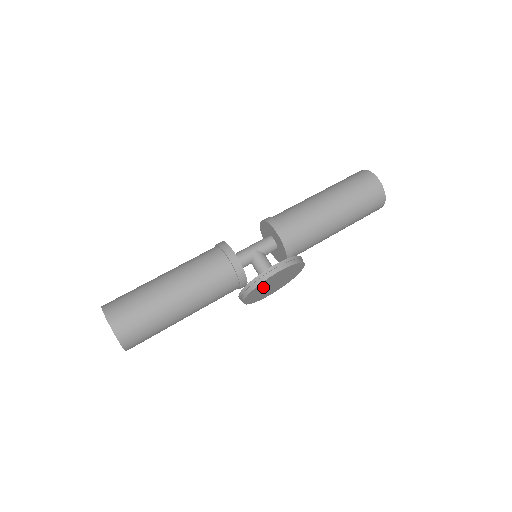
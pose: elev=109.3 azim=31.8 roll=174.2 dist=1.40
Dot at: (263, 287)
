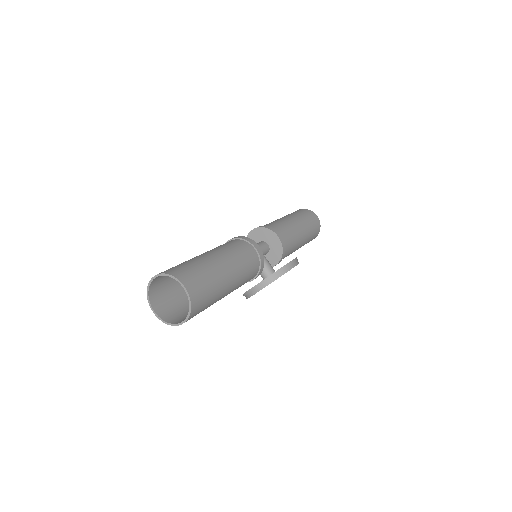
Dot at: occluded
